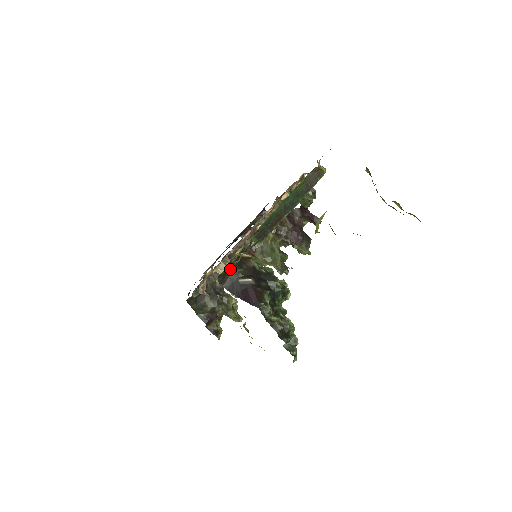
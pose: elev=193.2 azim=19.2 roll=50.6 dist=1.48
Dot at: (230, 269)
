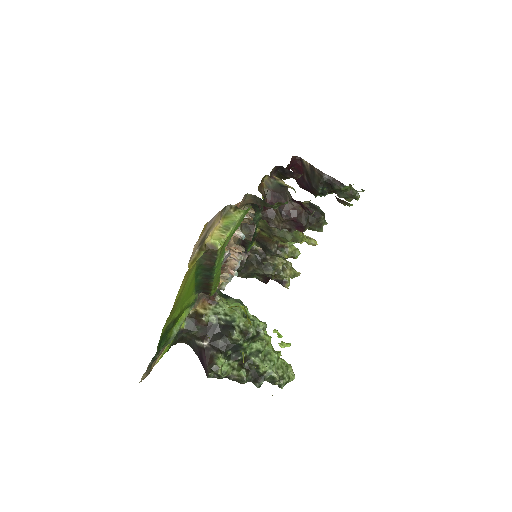
Dot at: (183, 334)
